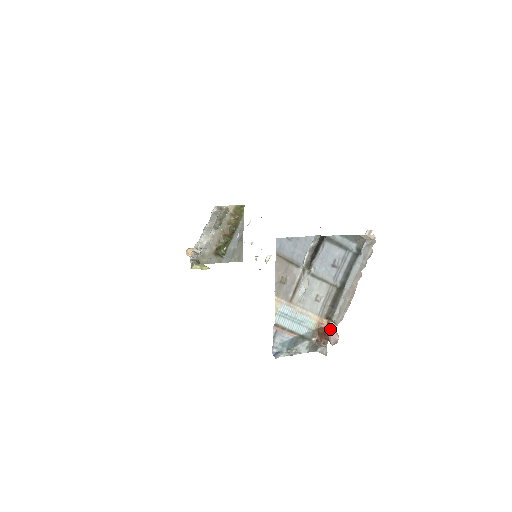
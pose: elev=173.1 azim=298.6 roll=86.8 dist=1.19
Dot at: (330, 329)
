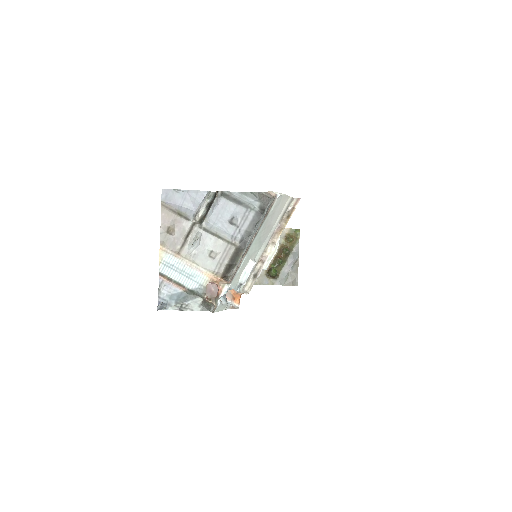
Dot at: (216, 284)
